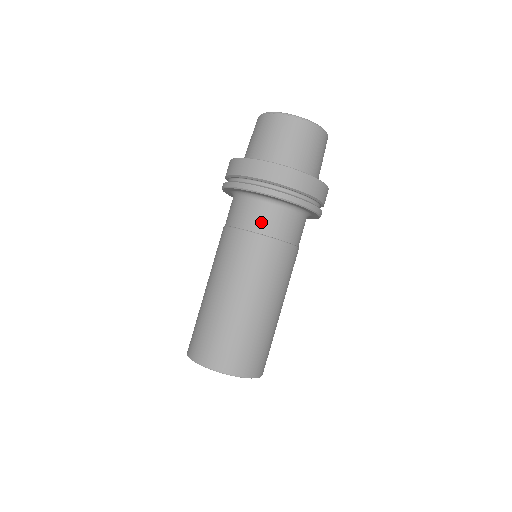
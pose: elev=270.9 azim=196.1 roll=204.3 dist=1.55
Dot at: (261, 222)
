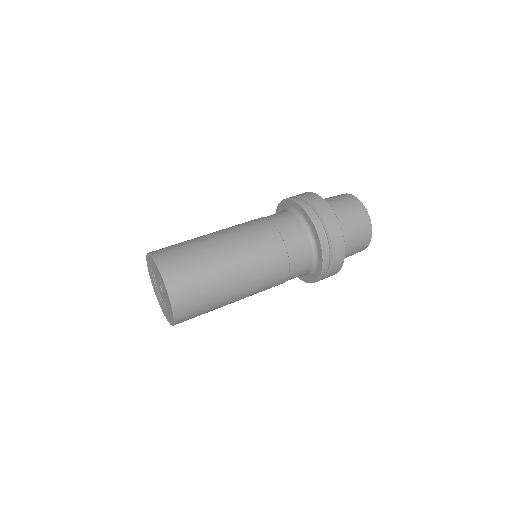
Dot at: (292, 238)
